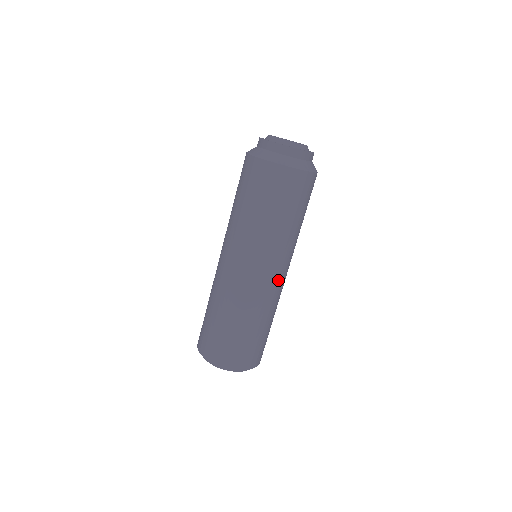
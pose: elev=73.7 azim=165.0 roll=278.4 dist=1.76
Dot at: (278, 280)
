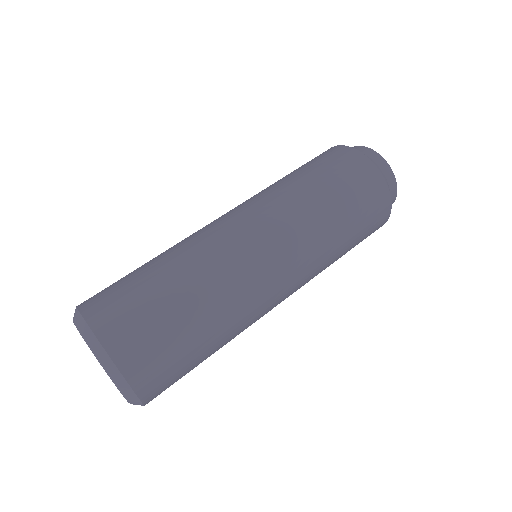
Dot at: (264, 262)
